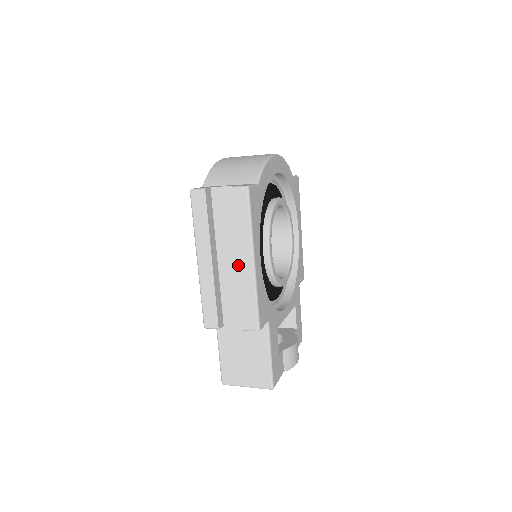
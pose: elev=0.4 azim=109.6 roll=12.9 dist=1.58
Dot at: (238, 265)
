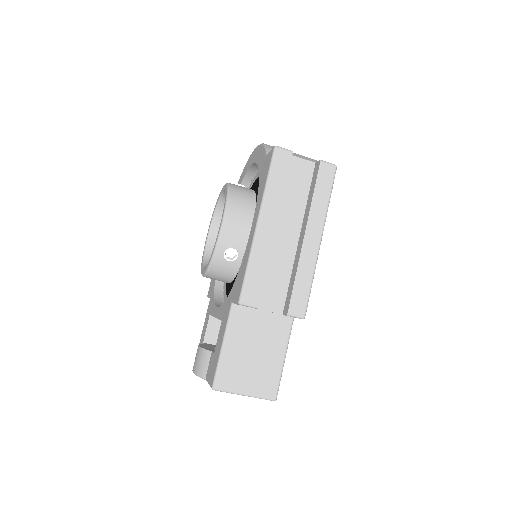
Dot at: (304, 240)
